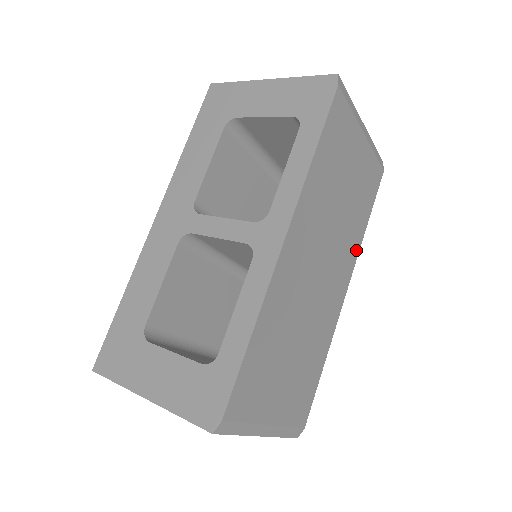
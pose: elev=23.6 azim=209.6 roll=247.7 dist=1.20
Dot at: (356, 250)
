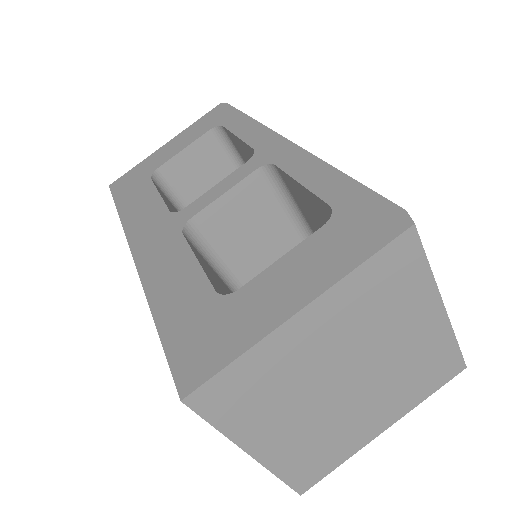
Dot at: occluded
